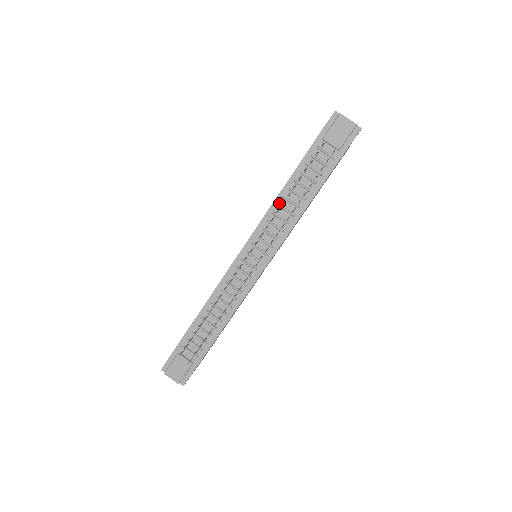
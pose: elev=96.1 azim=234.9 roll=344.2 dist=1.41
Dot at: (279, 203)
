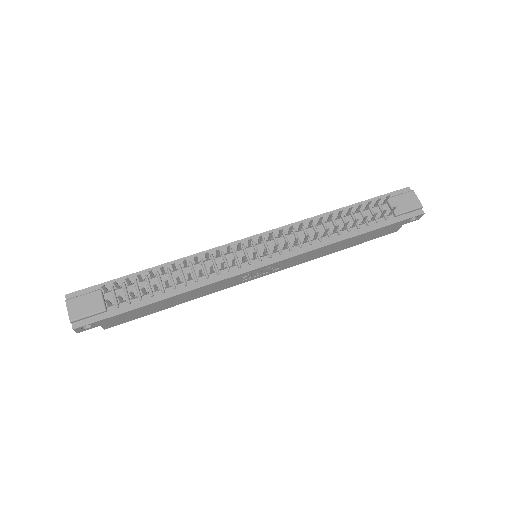
Dot at: (314, 222)
